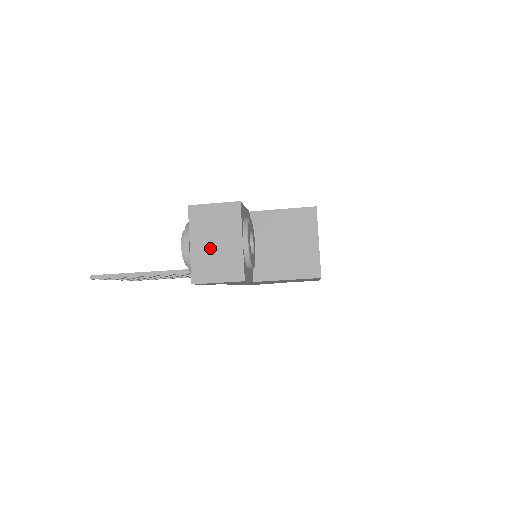
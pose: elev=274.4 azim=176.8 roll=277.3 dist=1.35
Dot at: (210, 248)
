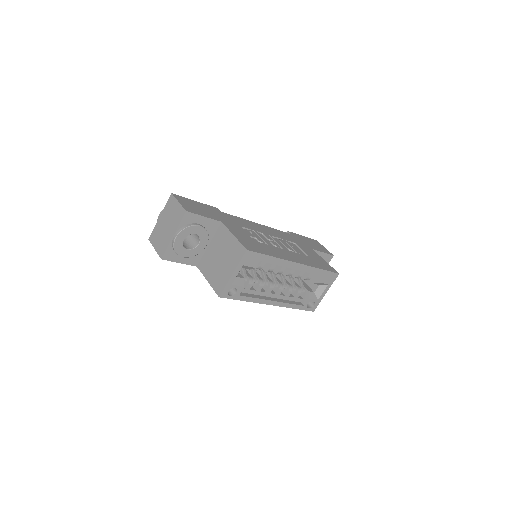
Dot at: (163, 227)
